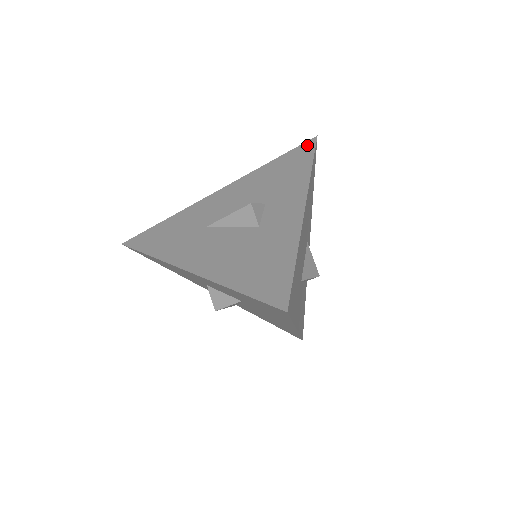
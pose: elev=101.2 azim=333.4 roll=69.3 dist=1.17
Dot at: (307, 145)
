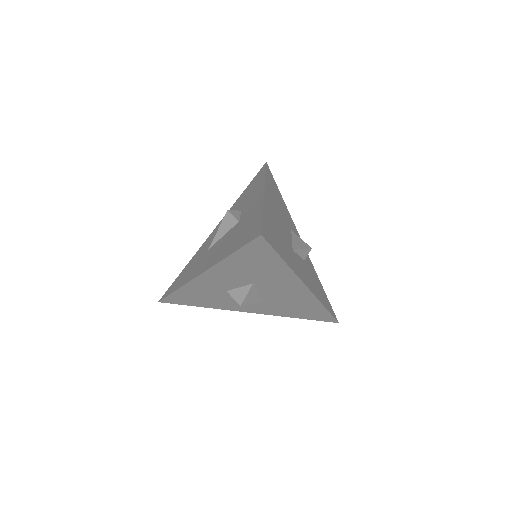
Dot at: (261, 170)
